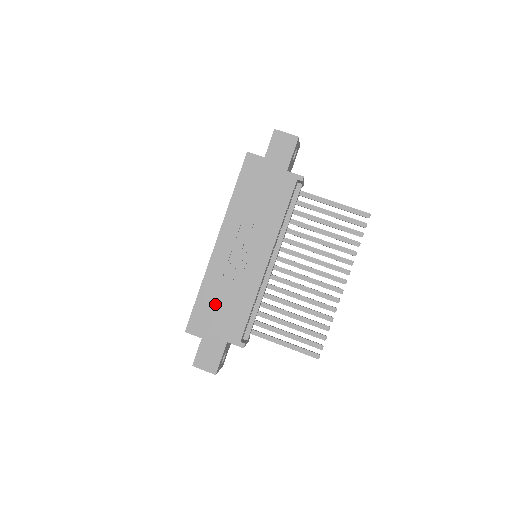
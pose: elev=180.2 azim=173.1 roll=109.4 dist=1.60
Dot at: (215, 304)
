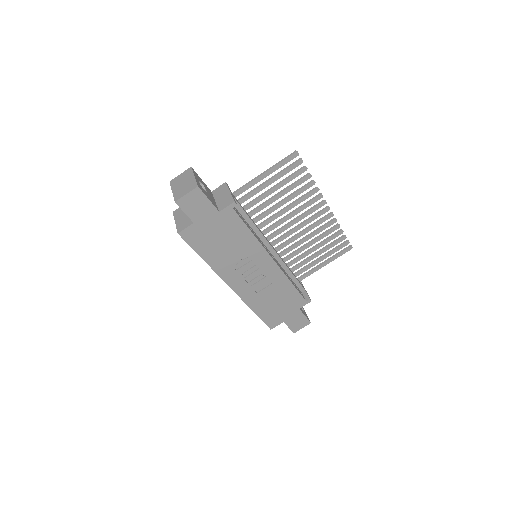
Dot at: (270, 306)
